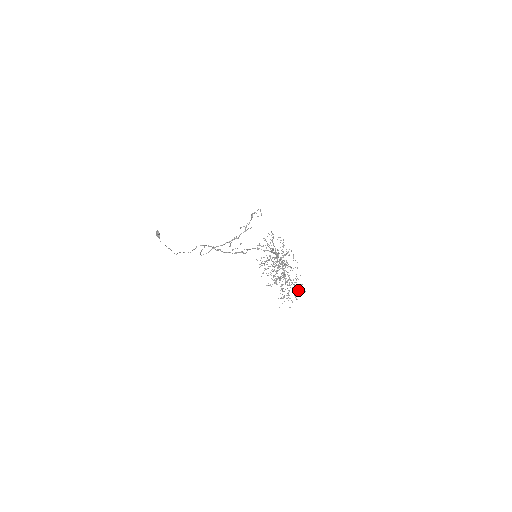
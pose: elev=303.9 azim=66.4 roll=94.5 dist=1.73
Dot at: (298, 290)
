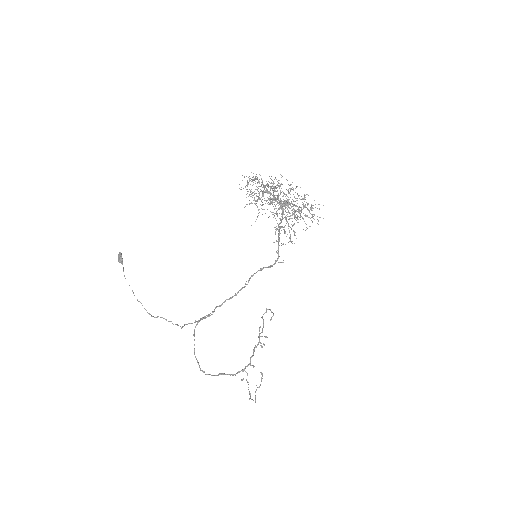
Dot at: (312, 208)
